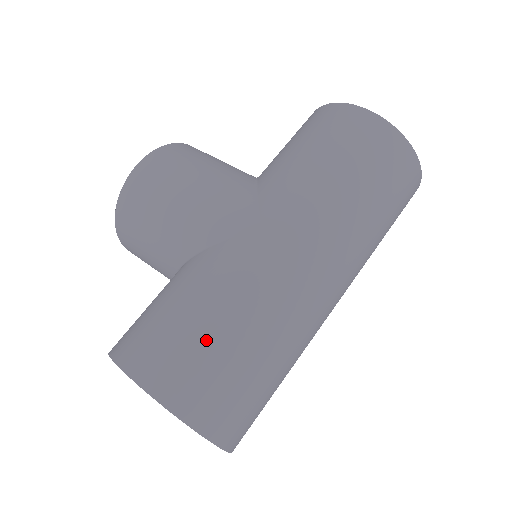
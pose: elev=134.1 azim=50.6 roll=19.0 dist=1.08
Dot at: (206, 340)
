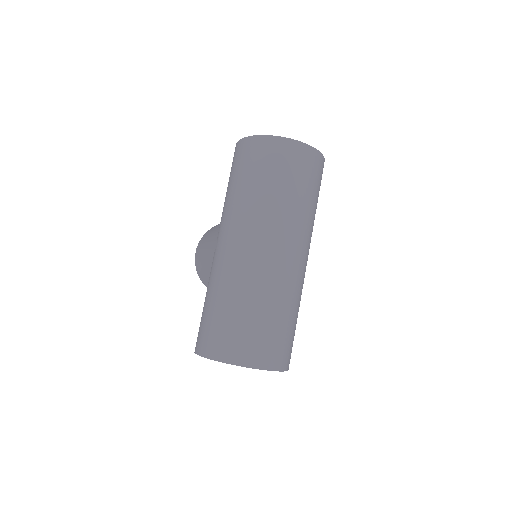
Dot at: (209, 315)
